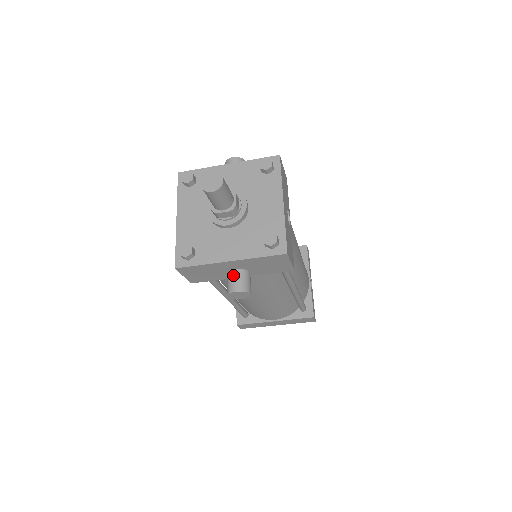
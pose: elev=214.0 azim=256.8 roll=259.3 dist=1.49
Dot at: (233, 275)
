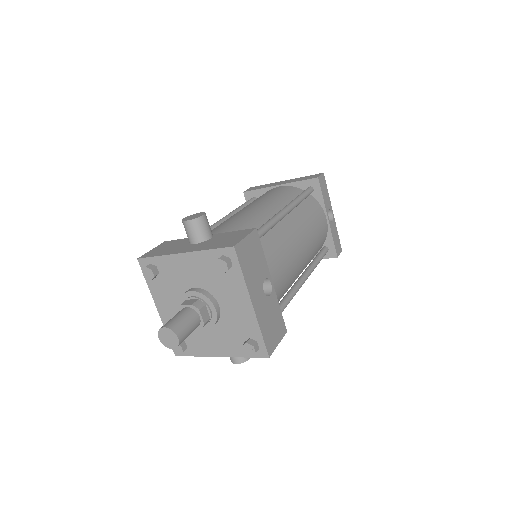
Dot at: occluded
